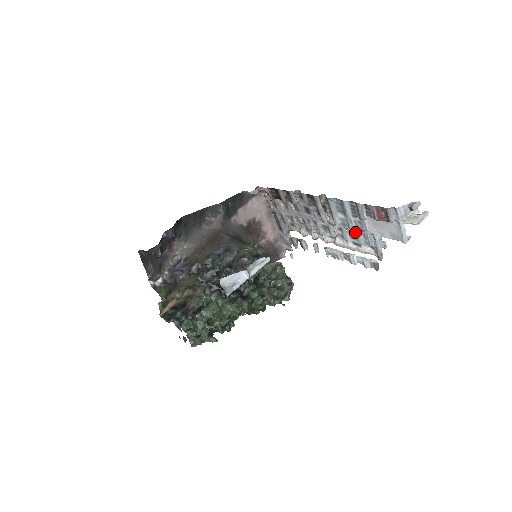
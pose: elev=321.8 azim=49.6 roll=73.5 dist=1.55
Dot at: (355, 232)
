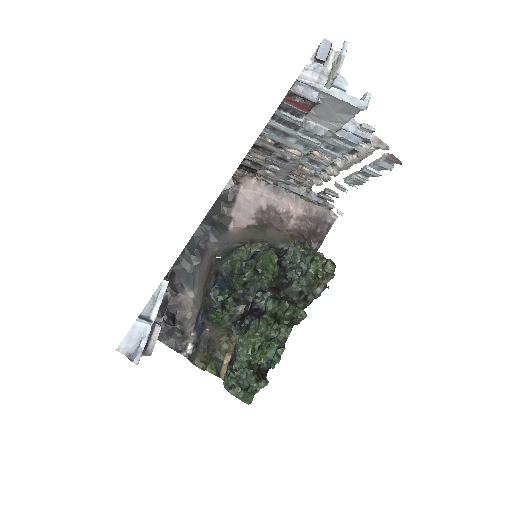
Dot at: (327, 143)
